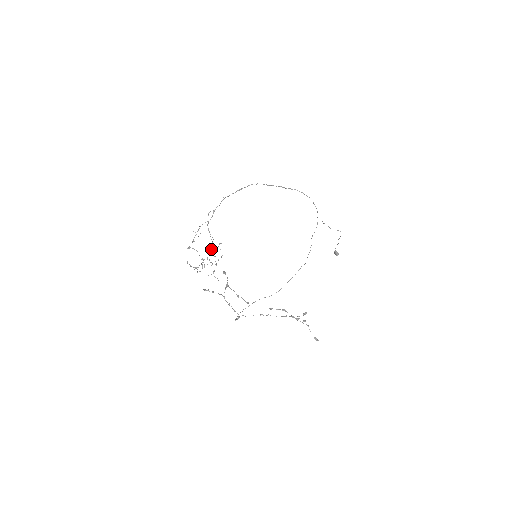
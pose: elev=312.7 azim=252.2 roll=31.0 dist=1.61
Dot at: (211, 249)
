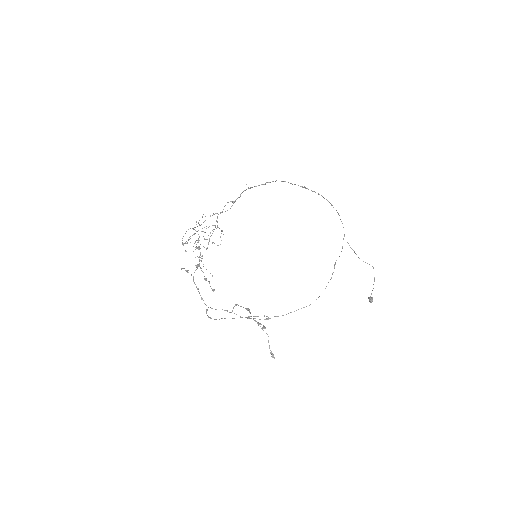
Dot at: occluded
